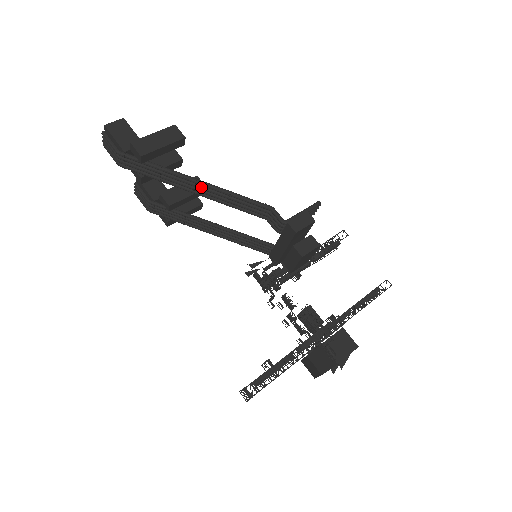
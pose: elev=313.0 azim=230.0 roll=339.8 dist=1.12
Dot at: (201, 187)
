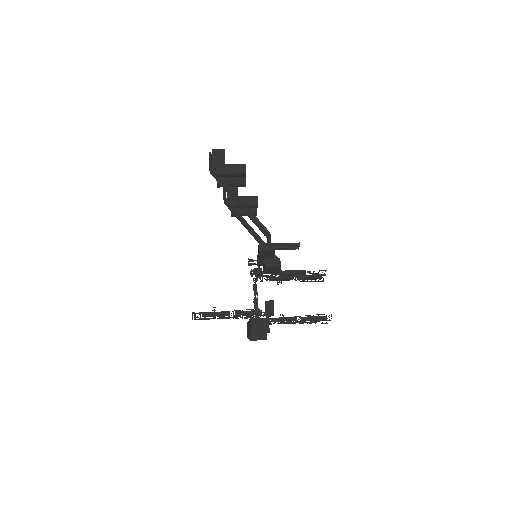
Dot at: (240, 203)
